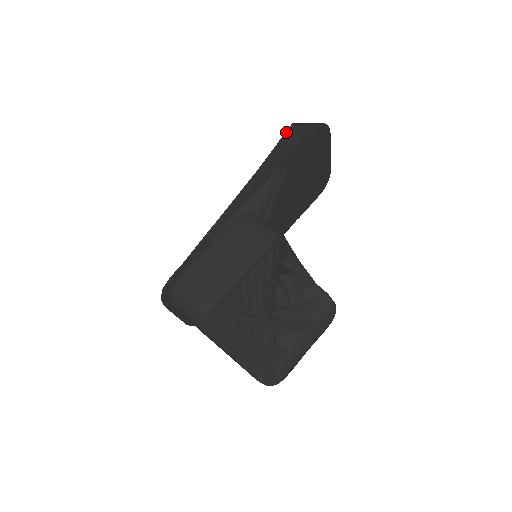
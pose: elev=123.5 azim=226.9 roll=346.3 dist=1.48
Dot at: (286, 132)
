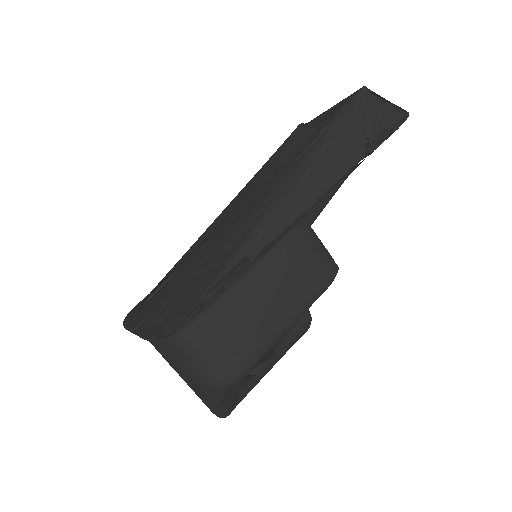
Dot at: (357, 99)
